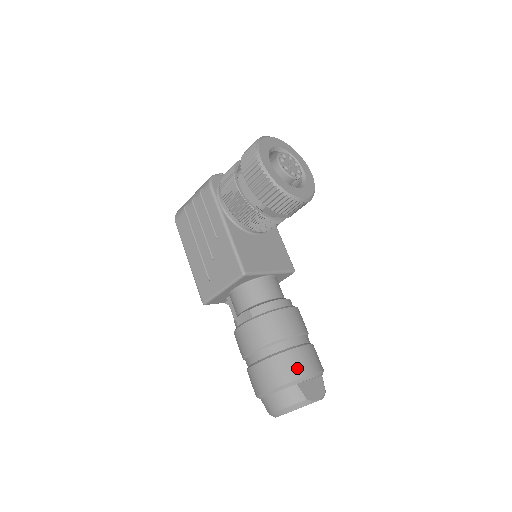
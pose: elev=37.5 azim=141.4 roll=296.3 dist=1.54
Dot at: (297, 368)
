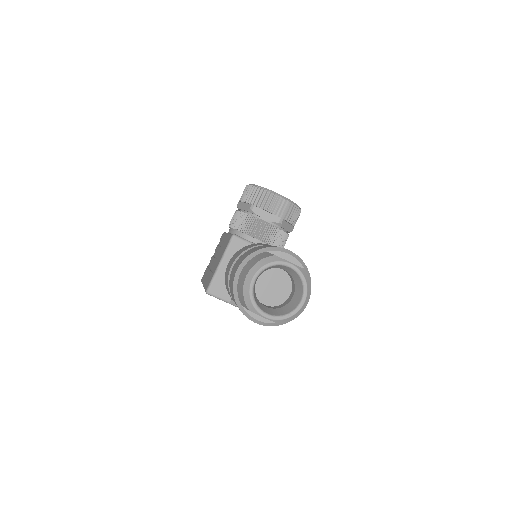
Dot at: (268, 246)
